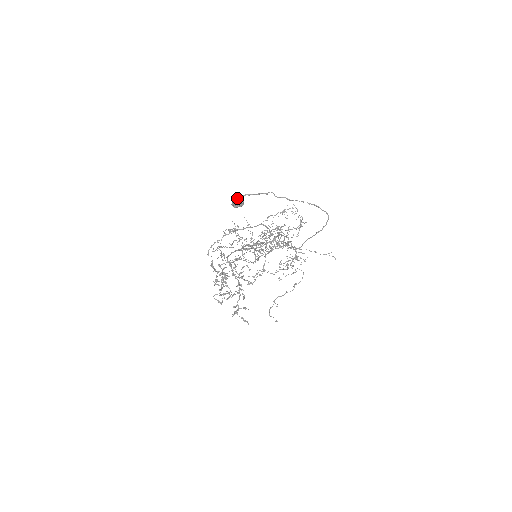
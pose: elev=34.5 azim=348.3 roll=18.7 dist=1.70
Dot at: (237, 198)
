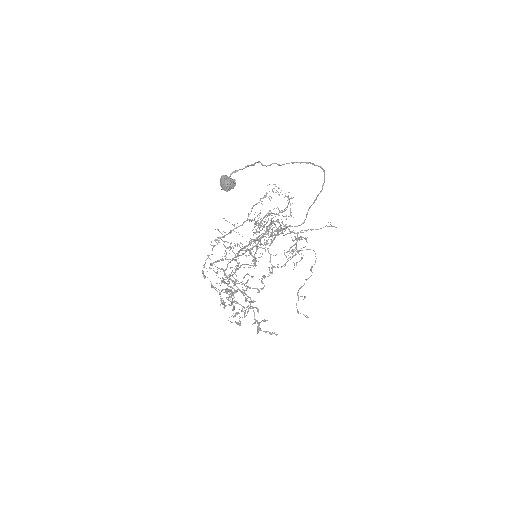
Dot at: (226, 178)
